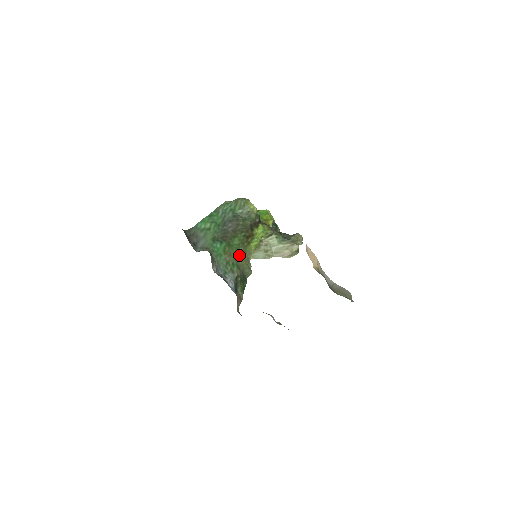
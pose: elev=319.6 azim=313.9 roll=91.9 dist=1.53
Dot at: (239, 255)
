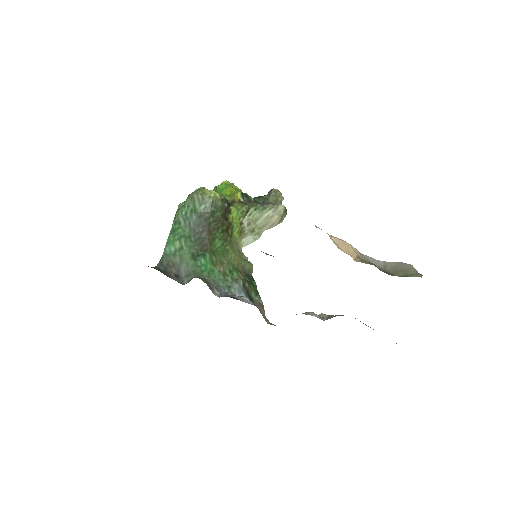
Dot at: (230, 256)
